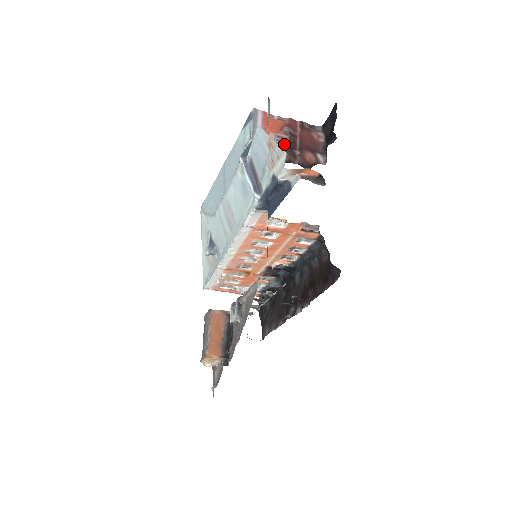
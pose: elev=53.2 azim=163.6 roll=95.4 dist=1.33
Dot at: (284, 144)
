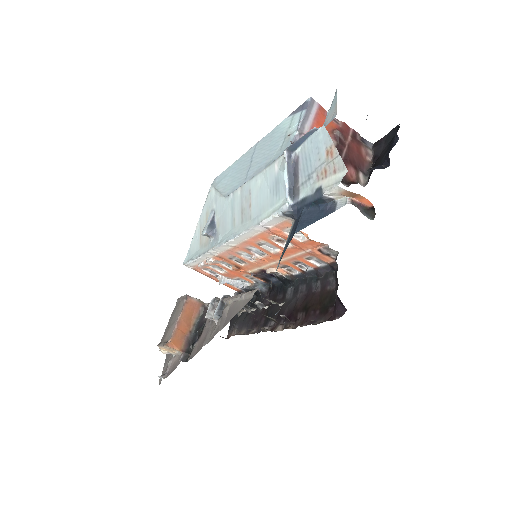
Dot at: occluded
